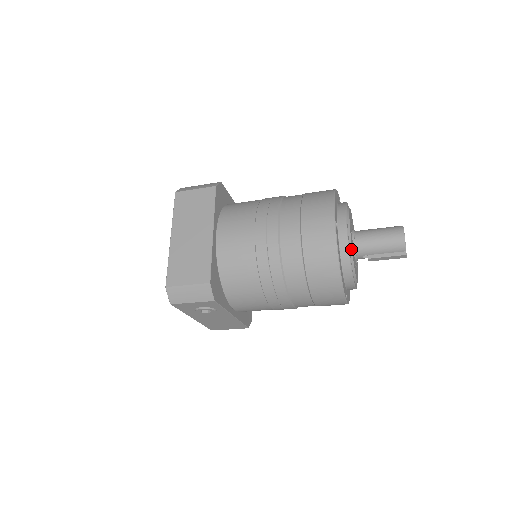
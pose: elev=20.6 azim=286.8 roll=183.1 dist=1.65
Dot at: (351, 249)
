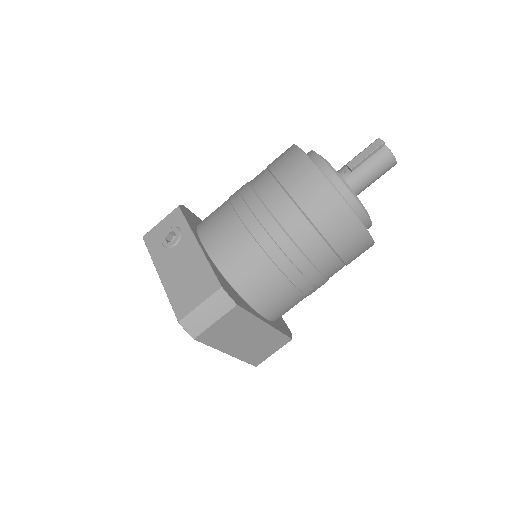
Dot at: occluded
